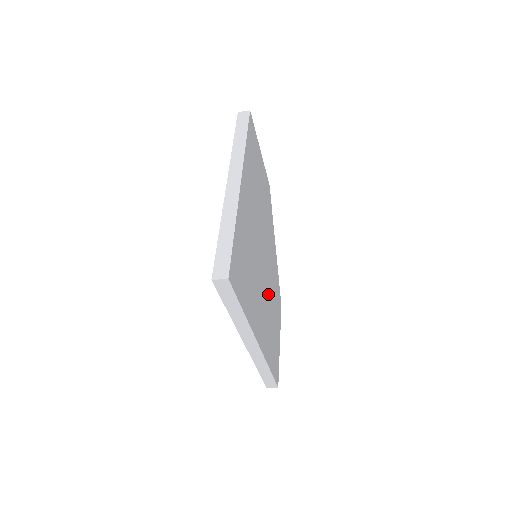
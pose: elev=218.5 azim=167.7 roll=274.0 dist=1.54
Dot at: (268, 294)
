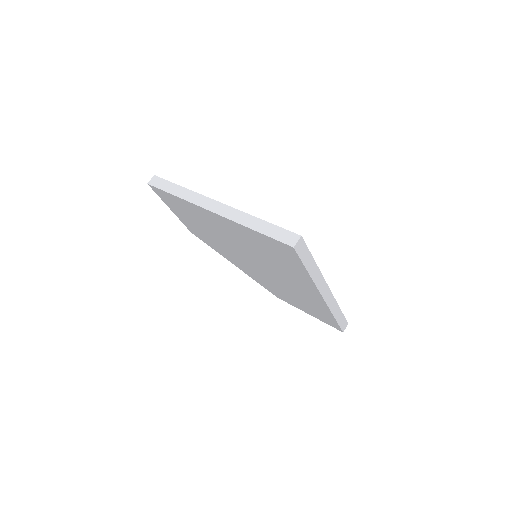
Dot at: occluded
